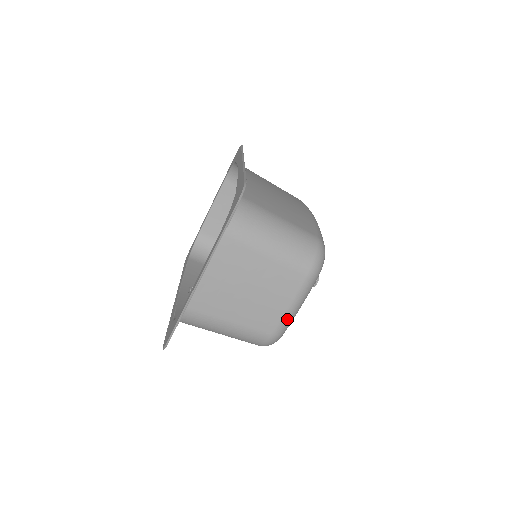
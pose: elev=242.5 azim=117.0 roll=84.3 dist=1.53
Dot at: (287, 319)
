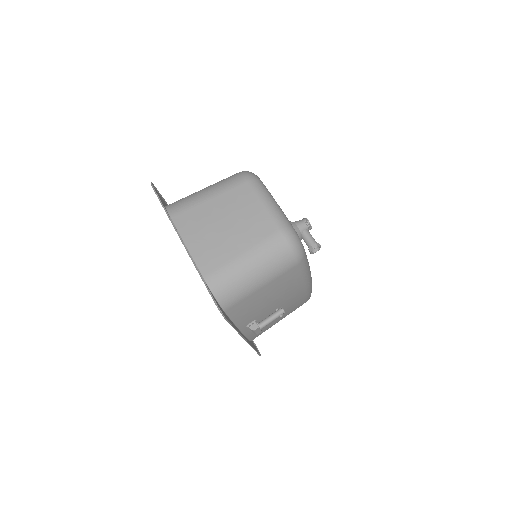
Dot at: (274, 212)
